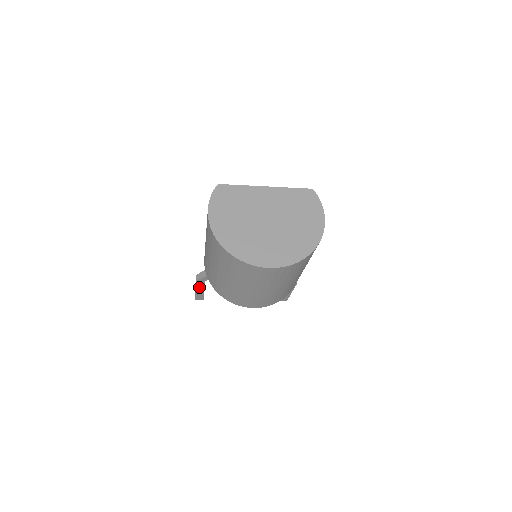
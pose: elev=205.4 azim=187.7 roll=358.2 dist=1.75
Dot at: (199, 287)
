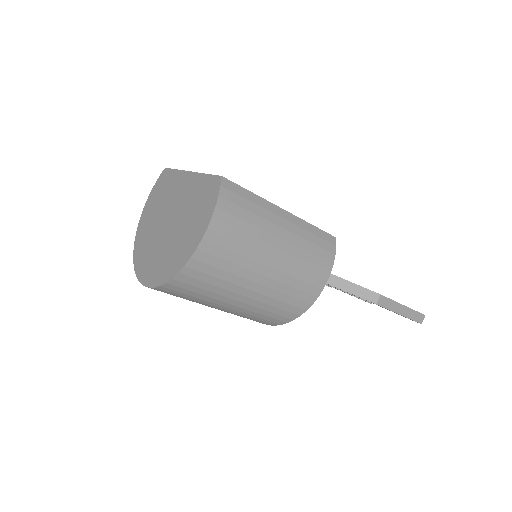
Dot at: occluded
